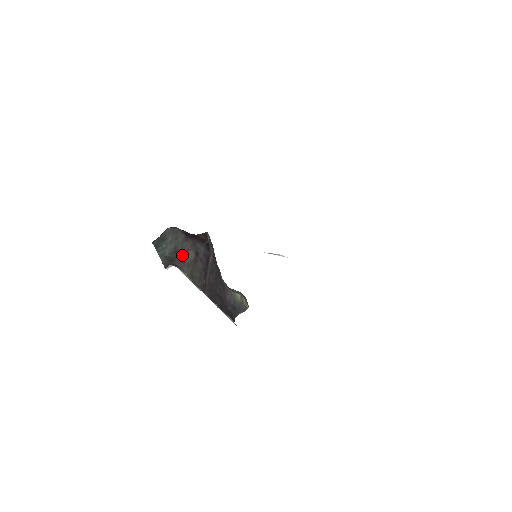
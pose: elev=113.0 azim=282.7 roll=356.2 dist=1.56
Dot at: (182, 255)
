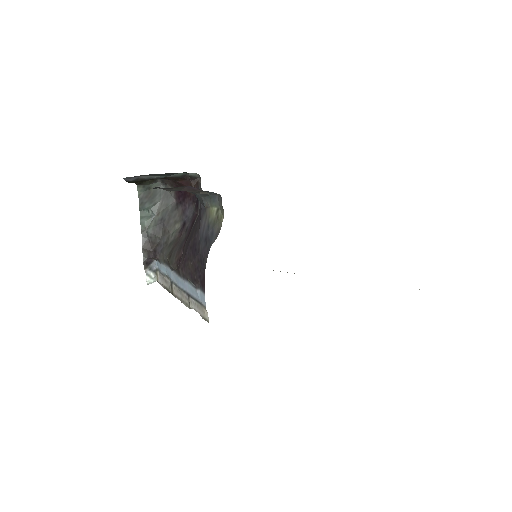
Dot at: (167, 230)
